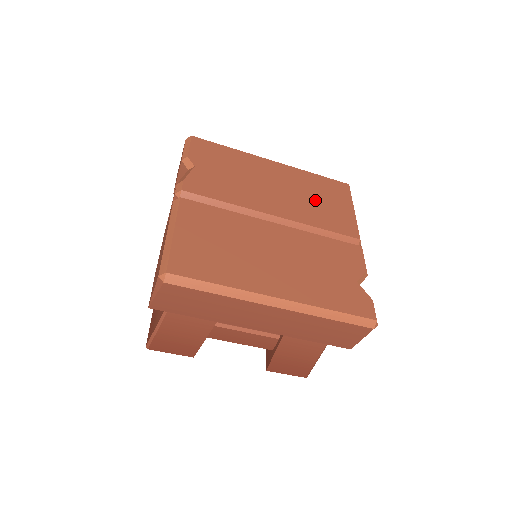
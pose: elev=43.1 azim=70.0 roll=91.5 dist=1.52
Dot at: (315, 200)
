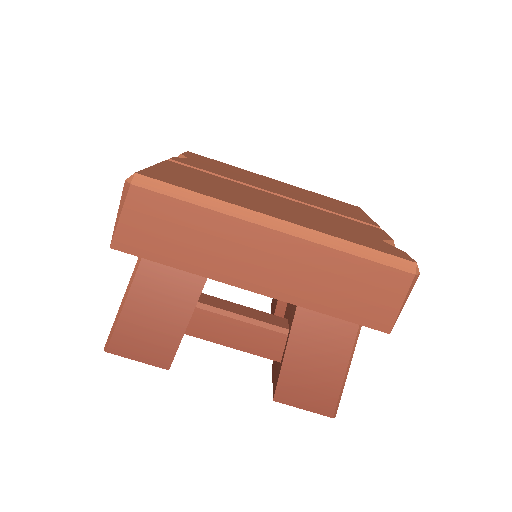
Dot at: (322, 201)
